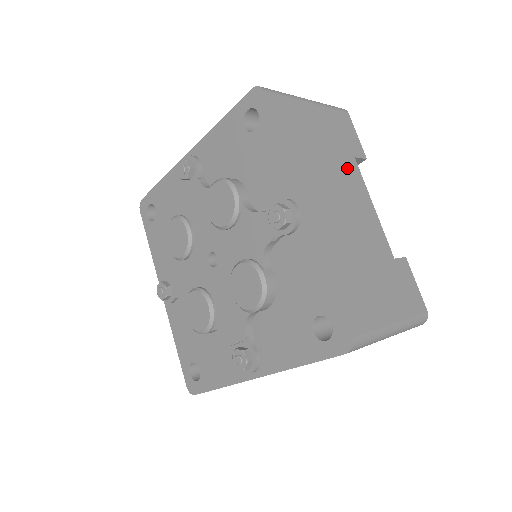
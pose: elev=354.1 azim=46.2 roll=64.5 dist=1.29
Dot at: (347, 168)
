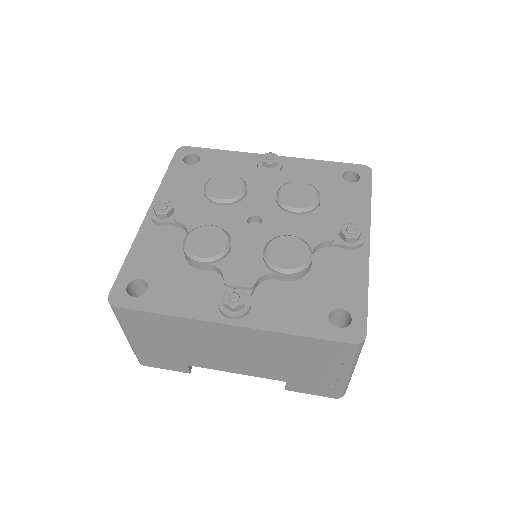
Dot at: occluded
